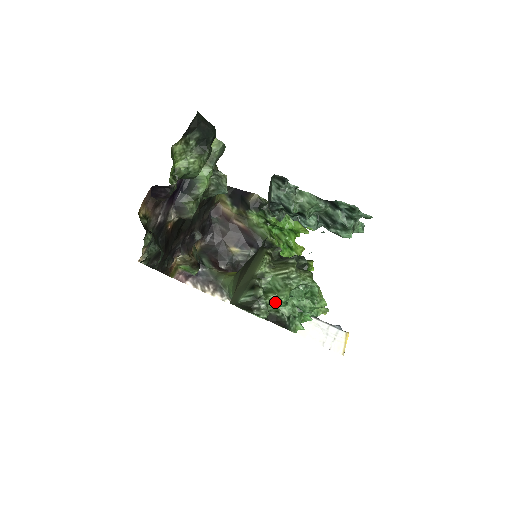
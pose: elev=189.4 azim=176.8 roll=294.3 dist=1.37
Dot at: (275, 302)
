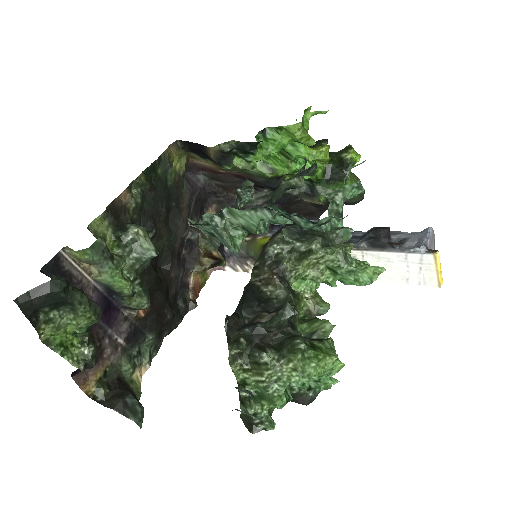
Dot at: occluded
